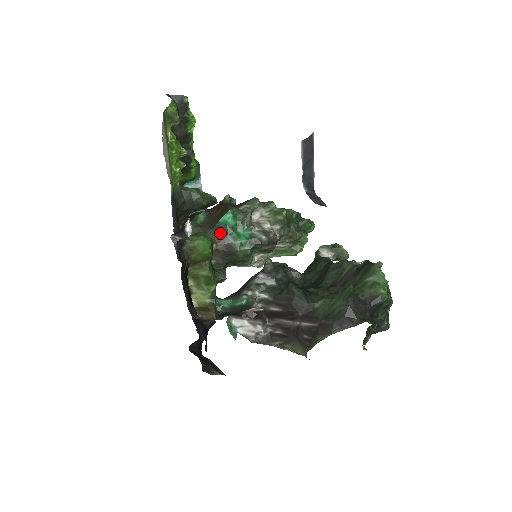
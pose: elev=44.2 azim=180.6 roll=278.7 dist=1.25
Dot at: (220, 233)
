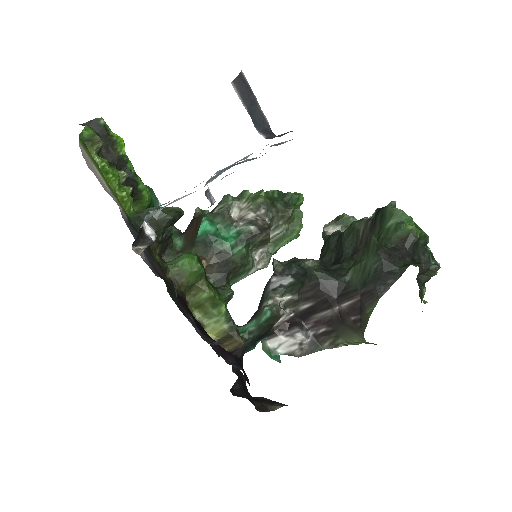
Dot at: (204, 246)
